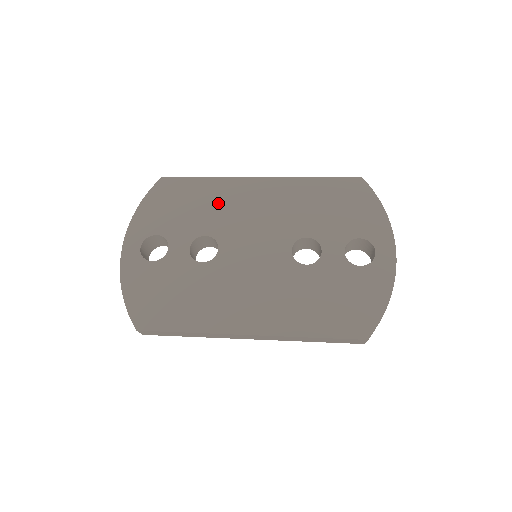
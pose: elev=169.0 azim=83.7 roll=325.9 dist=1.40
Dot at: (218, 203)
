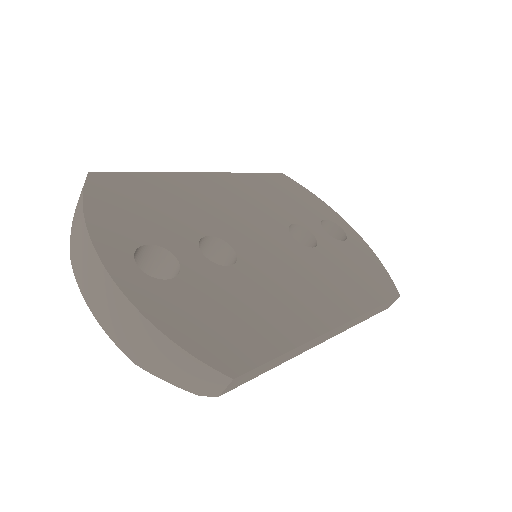
Dot at: (188, 200)
